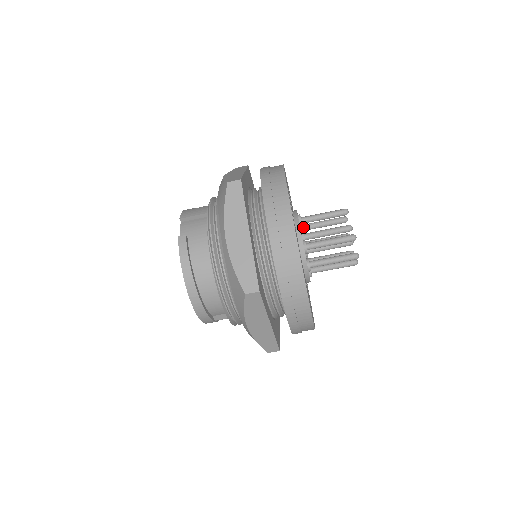
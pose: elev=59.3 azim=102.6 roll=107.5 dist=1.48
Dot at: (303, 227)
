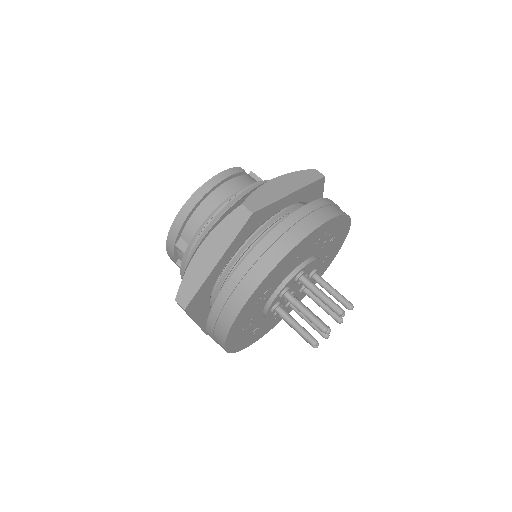
Dot at: occluded
